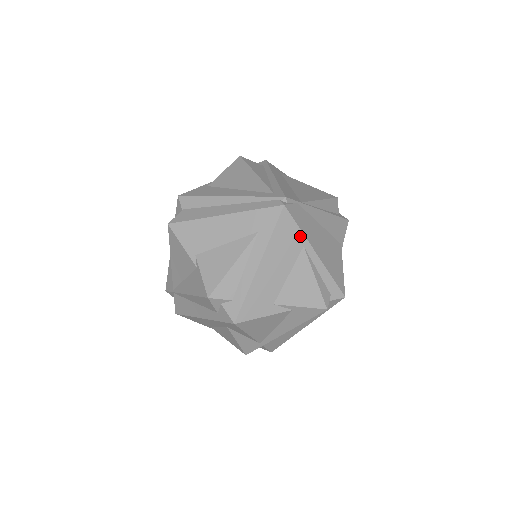
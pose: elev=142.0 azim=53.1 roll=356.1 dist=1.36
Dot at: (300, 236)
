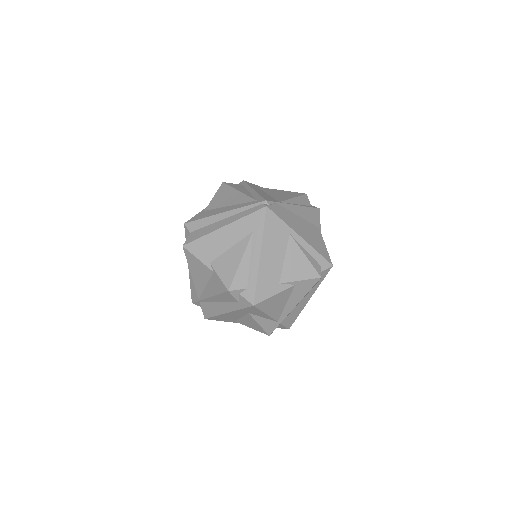
Dot at: (285, 227)
